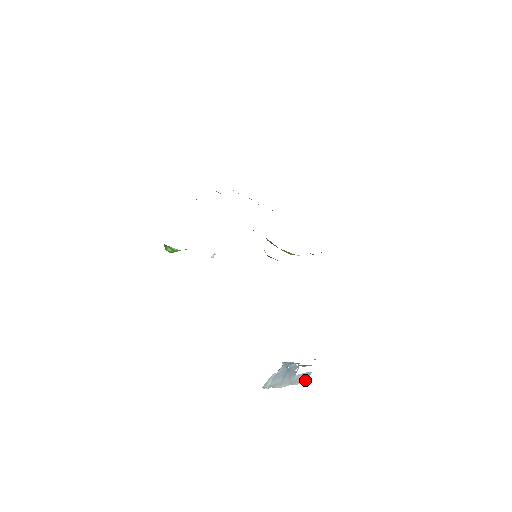
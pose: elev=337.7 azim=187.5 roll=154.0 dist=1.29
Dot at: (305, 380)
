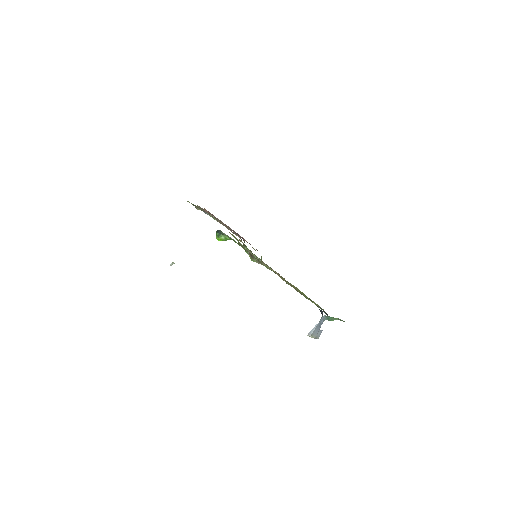
Dot at: (319, 336)
